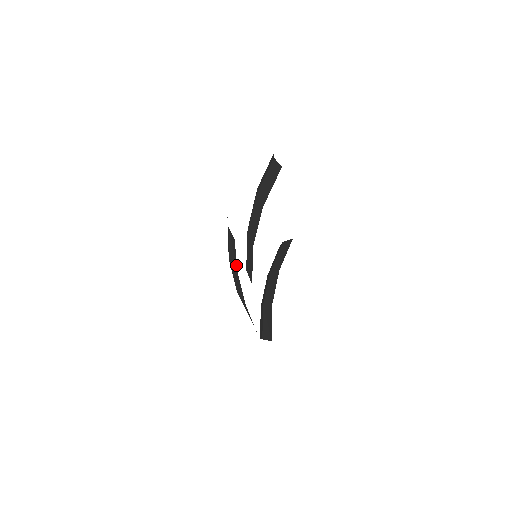
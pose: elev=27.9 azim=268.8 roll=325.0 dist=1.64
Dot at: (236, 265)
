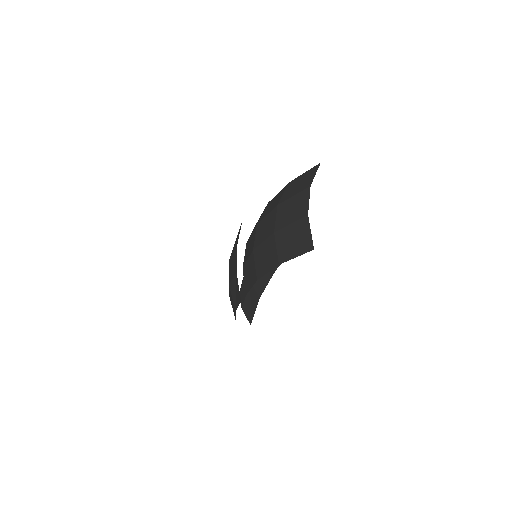
Dot at: (236, 306)
